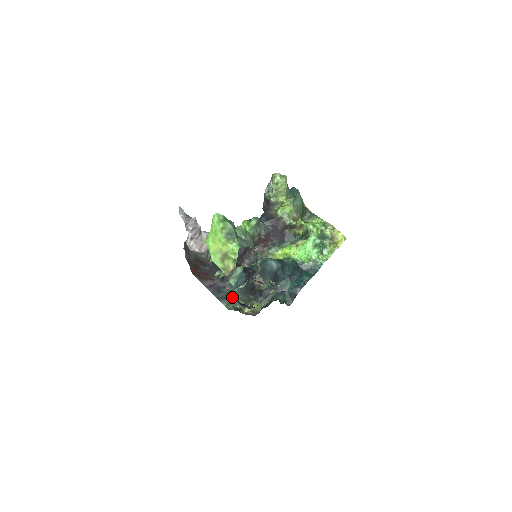
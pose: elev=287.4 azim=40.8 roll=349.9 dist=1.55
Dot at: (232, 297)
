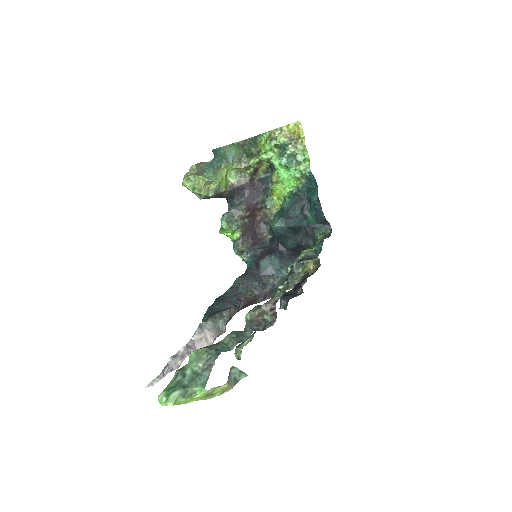
Dot at: (282, 300)
